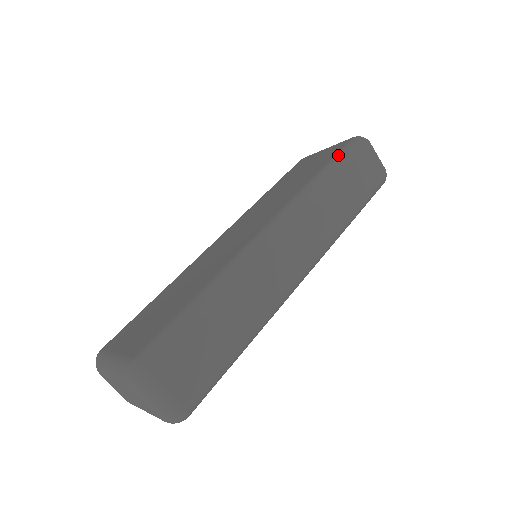
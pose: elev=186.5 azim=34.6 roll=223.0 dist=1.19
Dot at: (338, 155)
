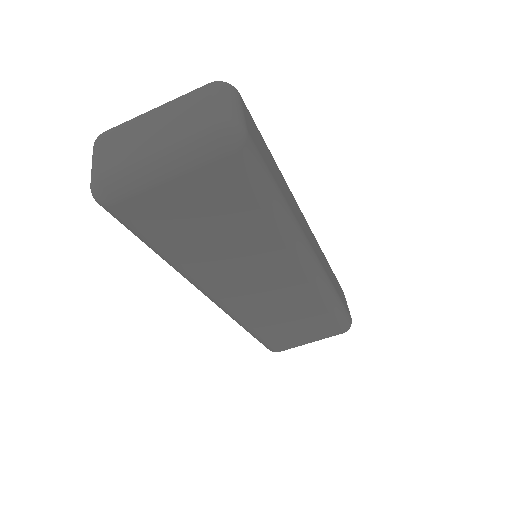
Dot at: occluded
